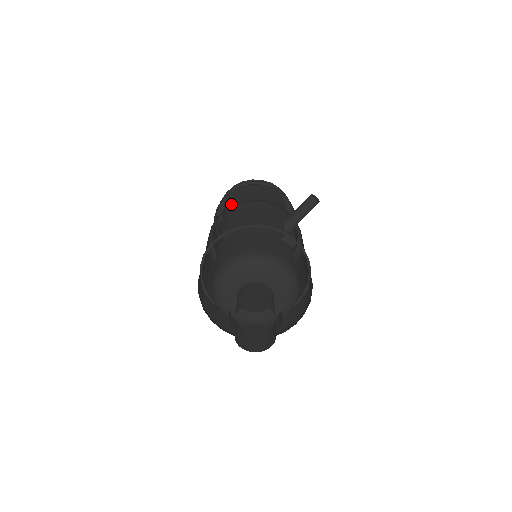
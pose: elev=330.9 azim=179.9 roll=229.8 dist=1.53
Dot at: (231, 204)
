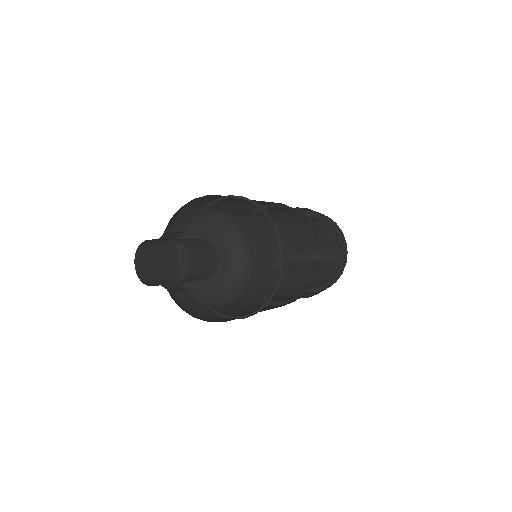
Dot at: occluded
